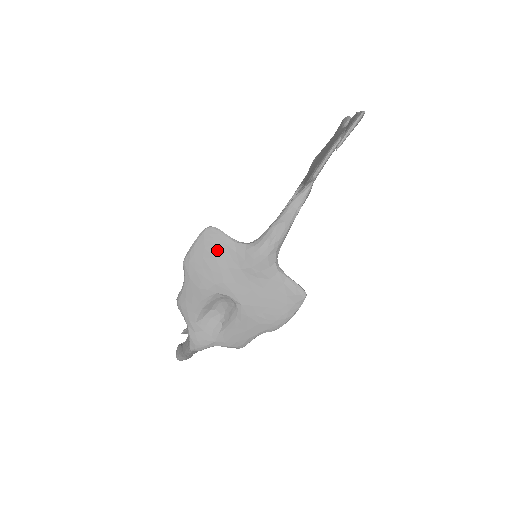
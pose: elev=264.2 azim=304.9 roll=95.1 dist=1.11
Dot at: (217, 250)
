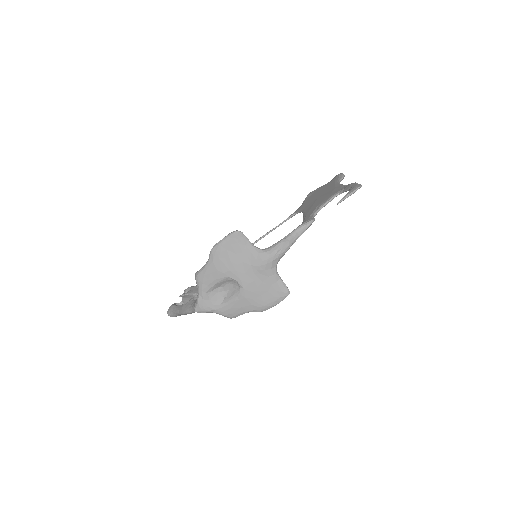
Dot at: (239, 248)
